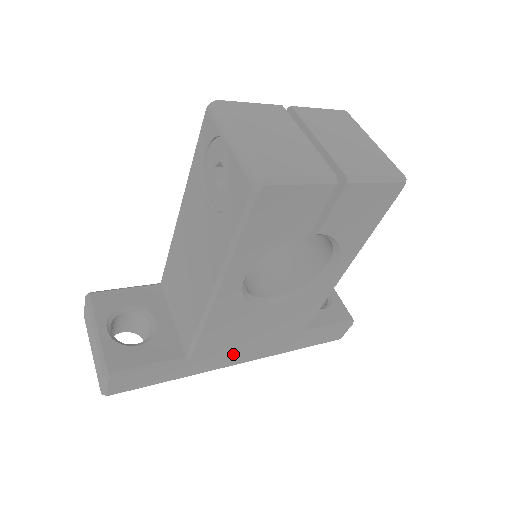
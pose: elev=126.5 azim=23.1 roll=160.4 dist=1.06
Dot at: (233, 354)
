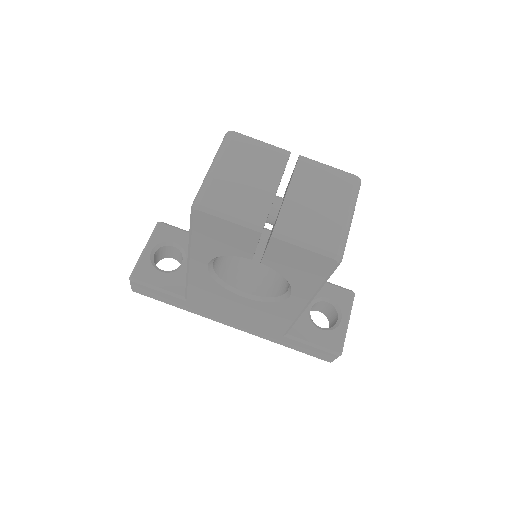
Dot at: (222, 316)
